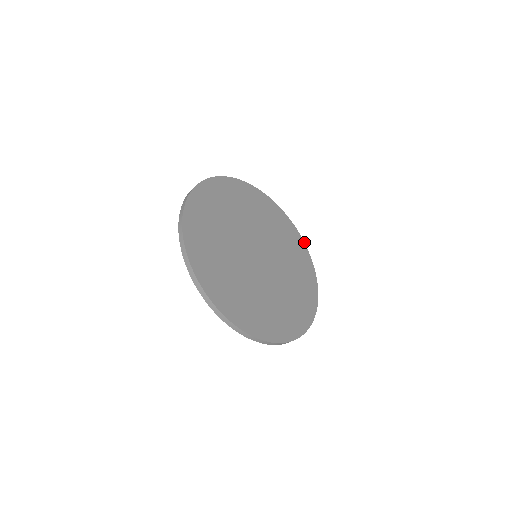
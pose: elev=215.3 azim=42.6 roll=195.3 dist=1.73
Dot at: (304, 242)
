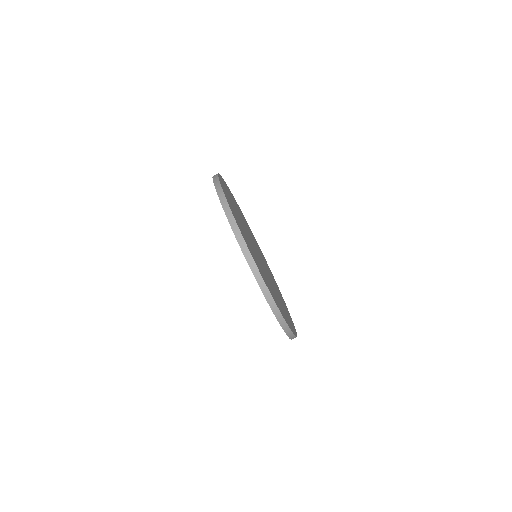
Dot at: occluded
